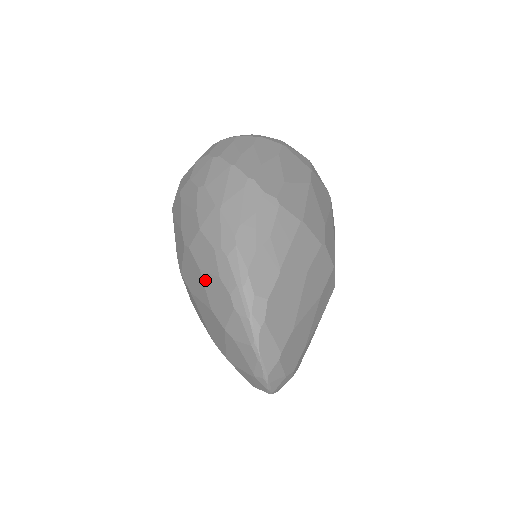
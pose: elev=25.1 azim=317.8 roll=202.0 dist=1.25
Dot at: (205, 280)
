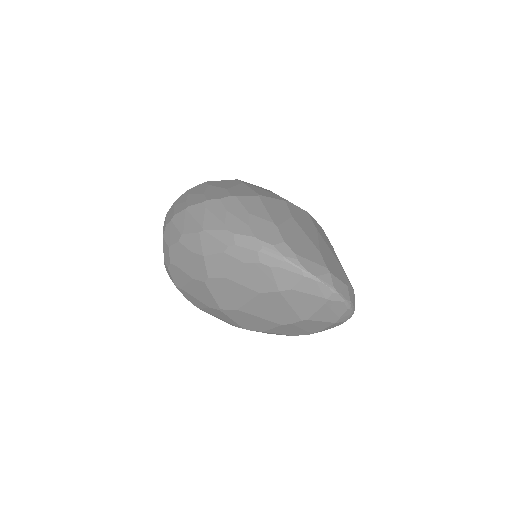
Dot at: (237, 280)
